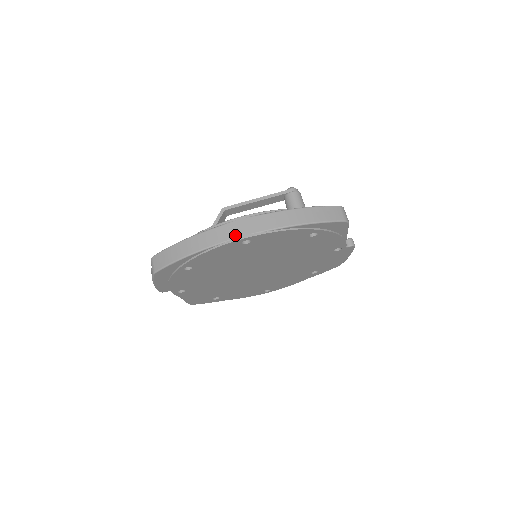
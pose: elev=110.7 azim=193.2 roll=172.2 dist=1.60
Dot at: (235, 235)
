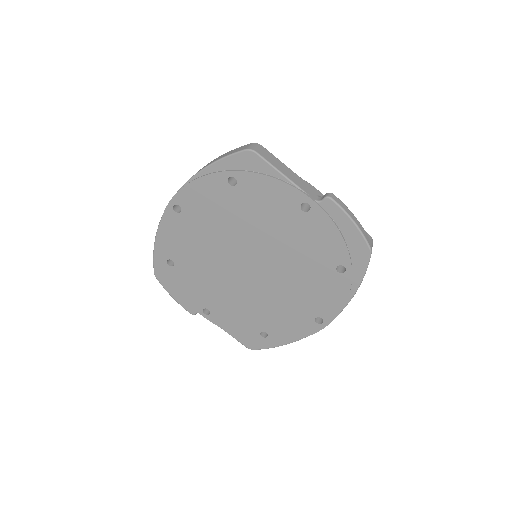
Dot at: occluded
